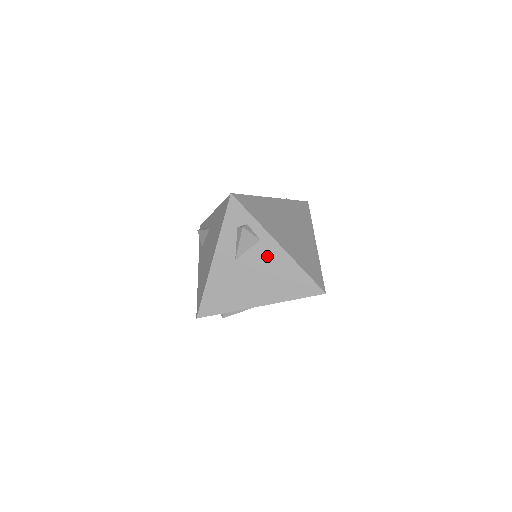
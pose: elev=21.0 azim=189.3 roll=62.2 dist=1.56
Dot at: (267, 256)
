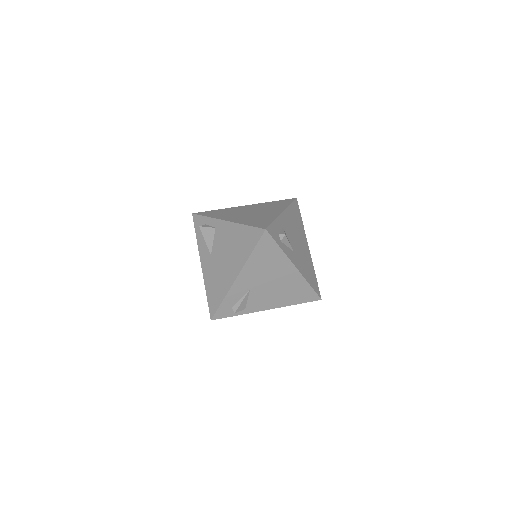
Dot at: (223, 235)
